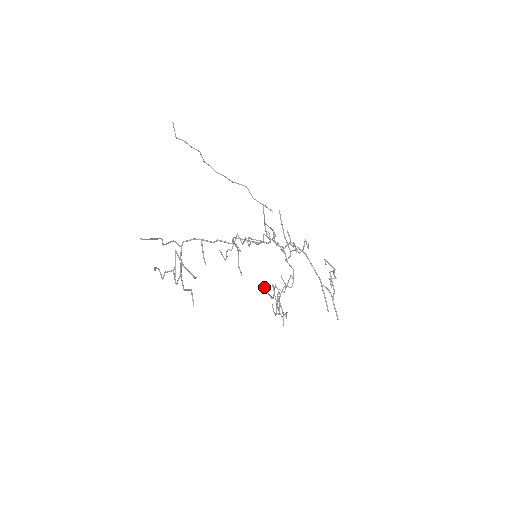
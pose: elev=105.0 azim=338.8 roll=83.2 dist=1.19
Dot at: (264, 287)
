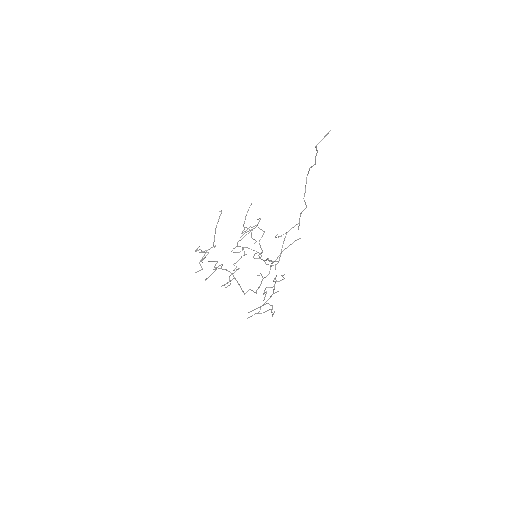
Dot at: occluded
